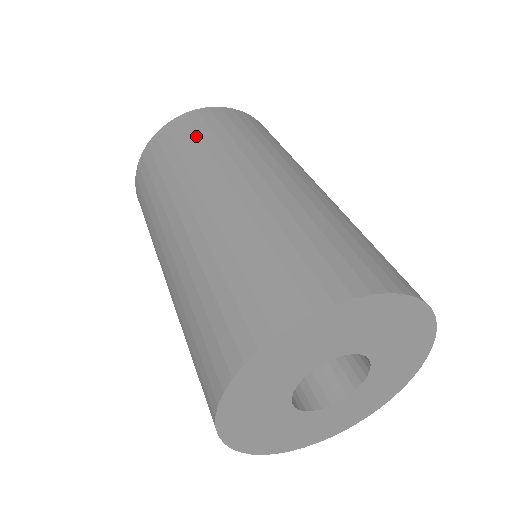
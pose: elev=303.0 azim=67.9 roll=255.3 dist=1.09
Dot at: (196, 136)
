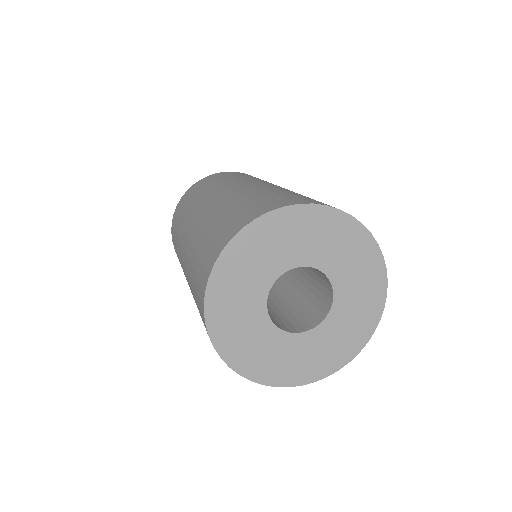
Dot at: (180, 214)
